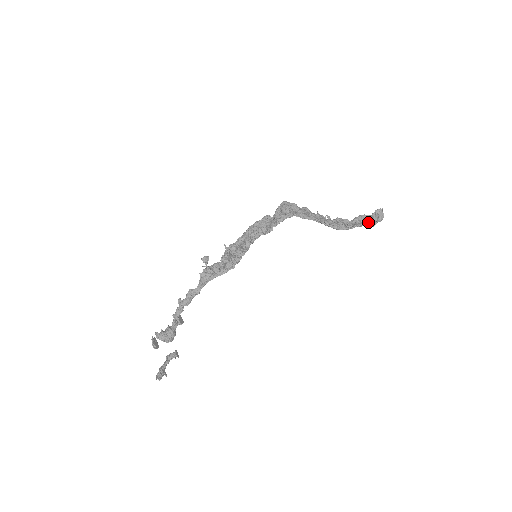
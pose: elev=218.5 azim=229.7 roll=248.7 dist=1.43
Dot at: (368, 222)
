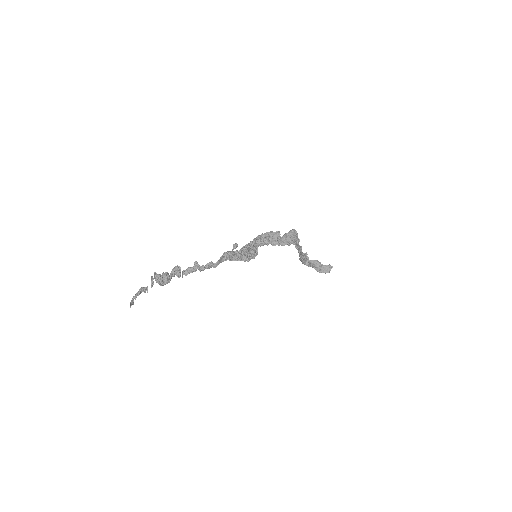
Dot at: (320, 269)
